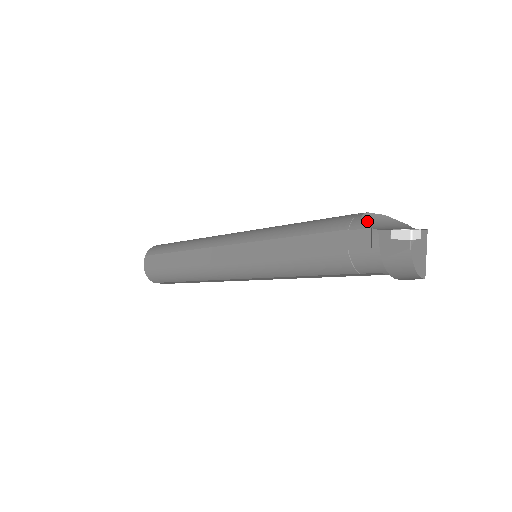
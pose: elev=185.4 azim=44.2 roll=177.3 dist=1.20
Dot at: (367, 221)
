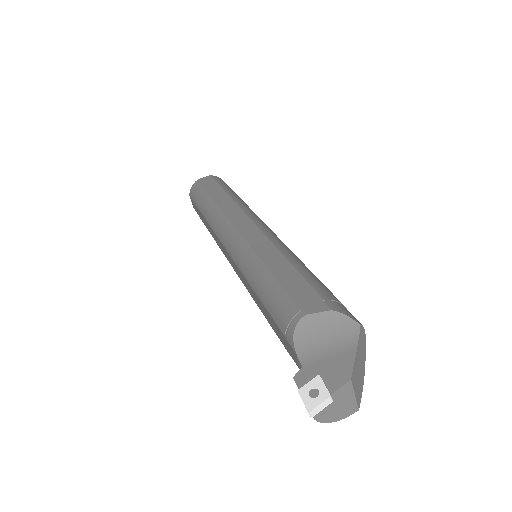
Dot at: (300, 334)
